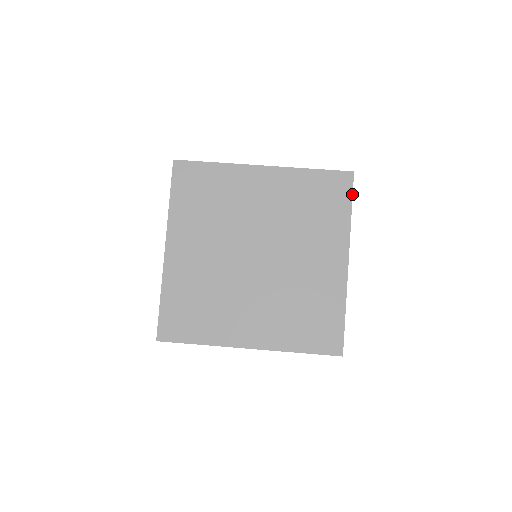
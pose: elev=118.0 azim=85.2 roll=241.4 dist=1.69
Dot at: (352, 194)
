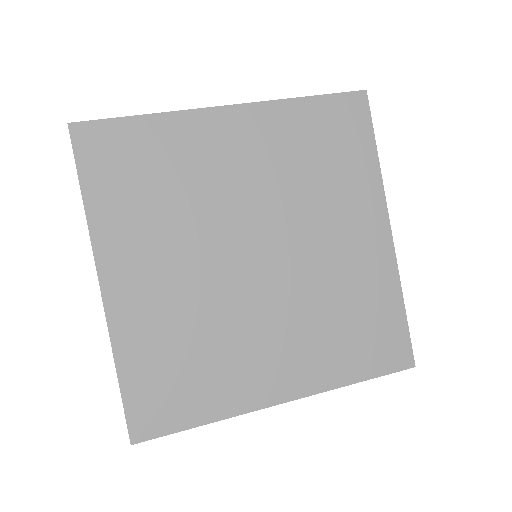
Dot at: (372, 125)
